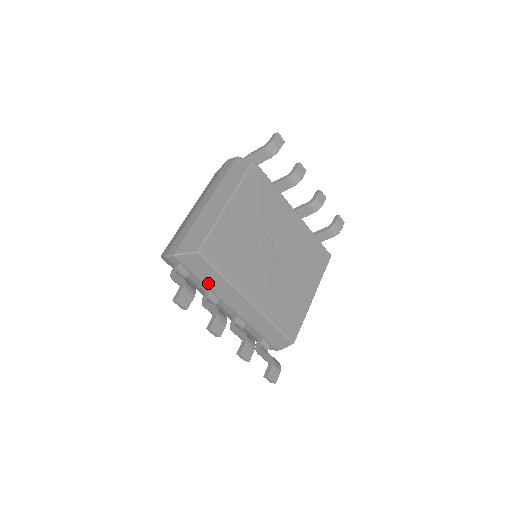
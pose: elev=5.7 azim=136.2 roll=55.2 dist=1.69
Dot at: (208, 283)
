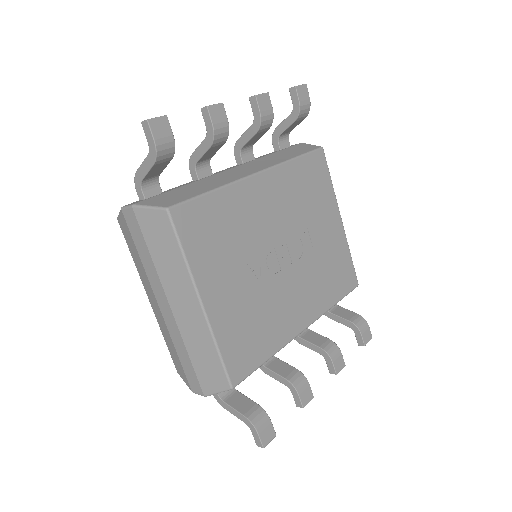
Dot at: occluded
